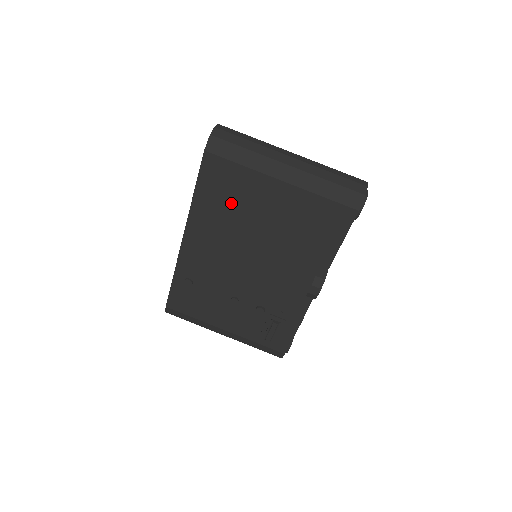
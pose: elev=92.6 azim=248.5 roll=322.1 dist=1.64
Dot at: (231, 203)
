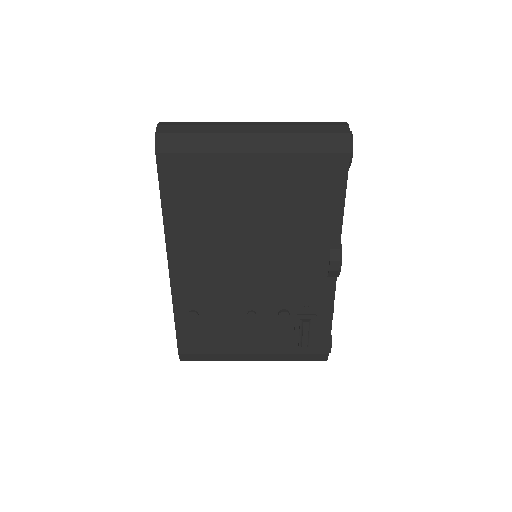
Dot at: (207, 202)
